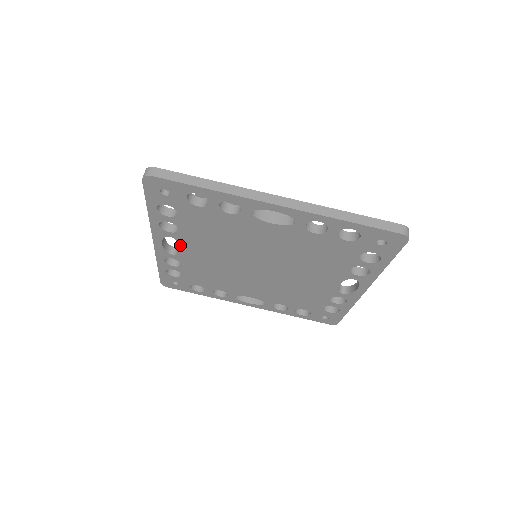
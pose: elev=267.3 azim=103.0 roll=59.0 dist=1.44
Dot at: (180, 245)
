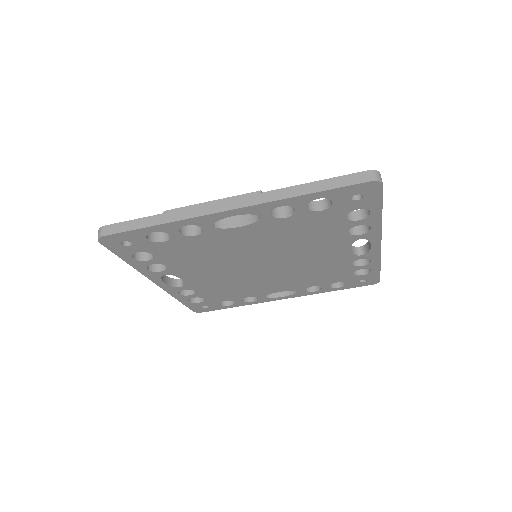
Dot at: (180, 277)
